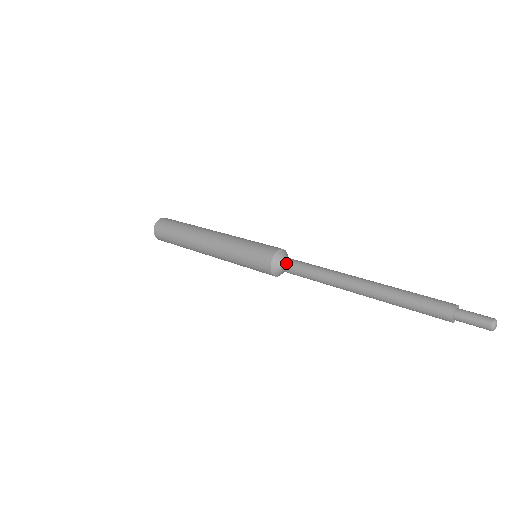
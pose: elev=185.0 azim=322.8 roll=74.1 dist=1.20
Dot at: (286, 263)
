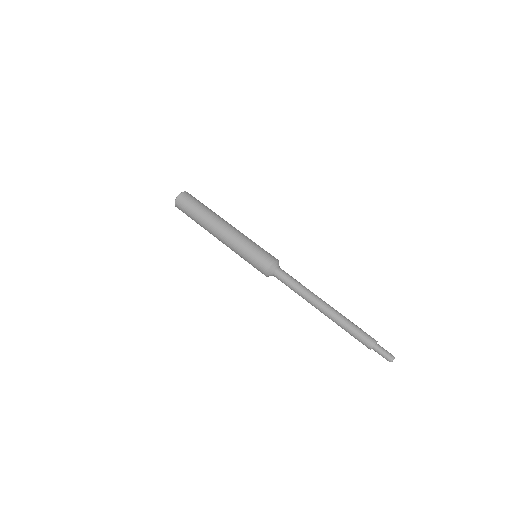
Dot at: occluded
